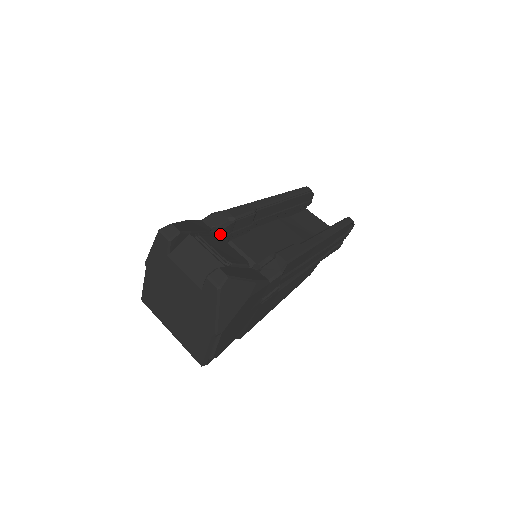
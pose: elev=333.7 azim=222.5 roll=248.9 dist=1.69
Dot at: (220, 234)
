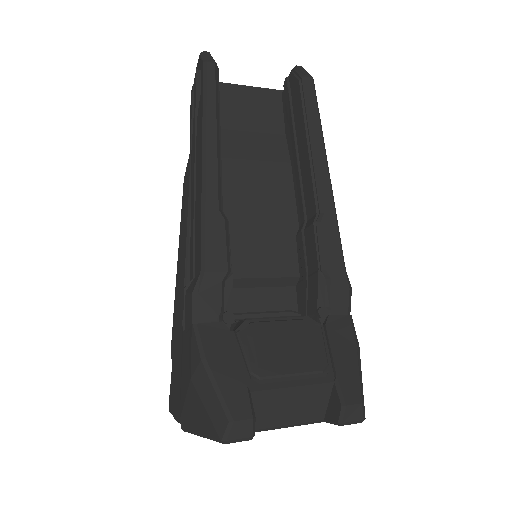
Dot at: (229, 307)
